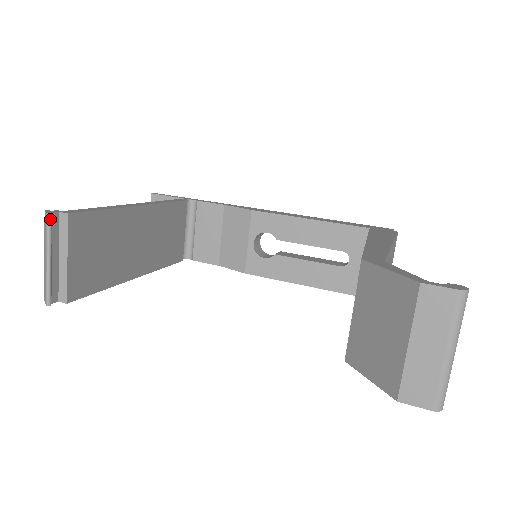
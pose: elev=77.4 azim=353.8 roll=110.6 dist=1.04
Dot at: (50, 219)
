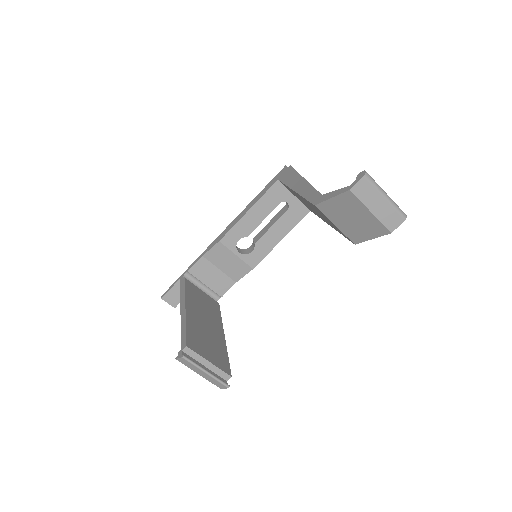
Dot at: (186, 357)
